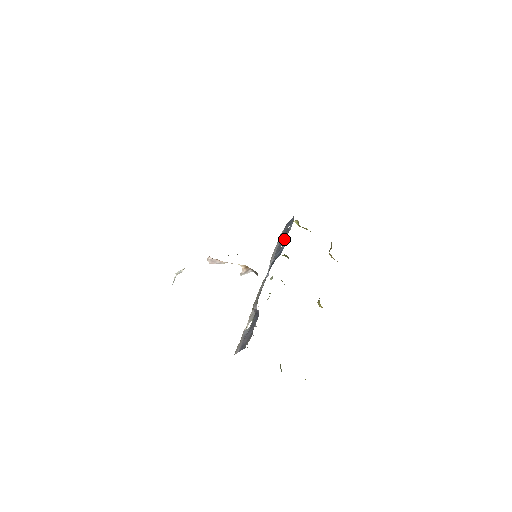
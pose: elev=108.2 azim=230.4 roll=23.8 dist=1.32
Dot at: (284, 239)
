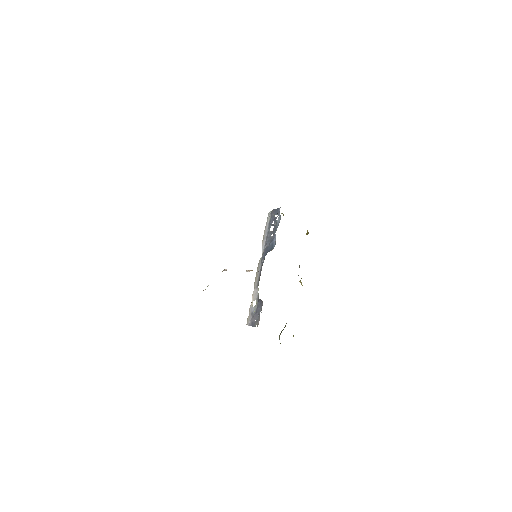
Dot at: (273, 230)
